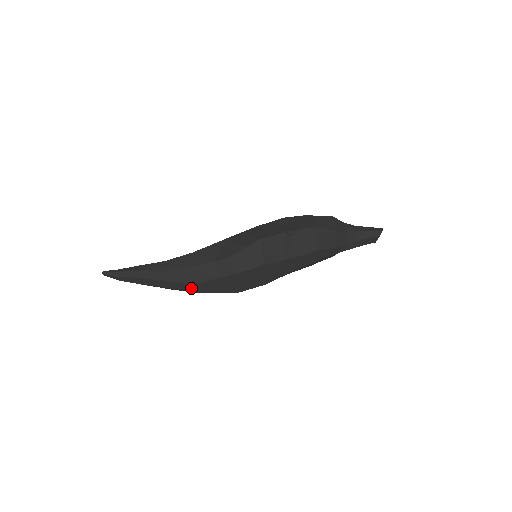
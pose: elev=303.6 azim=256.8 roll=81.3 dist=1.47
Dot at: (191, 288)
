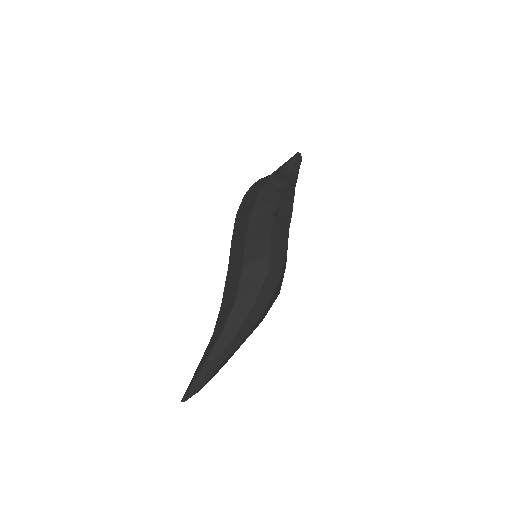
Dot at: (254, 328)
